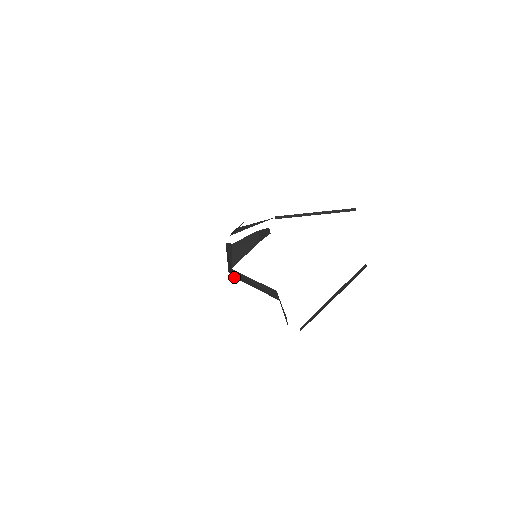
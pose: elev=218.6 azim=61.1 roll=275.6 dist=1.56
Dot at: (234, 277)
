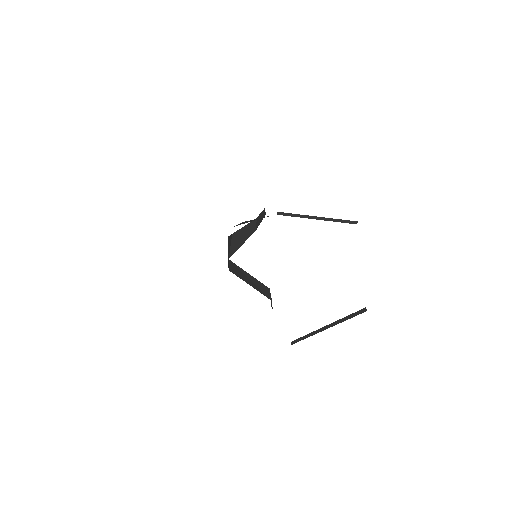
Dot at: (232, 272)
